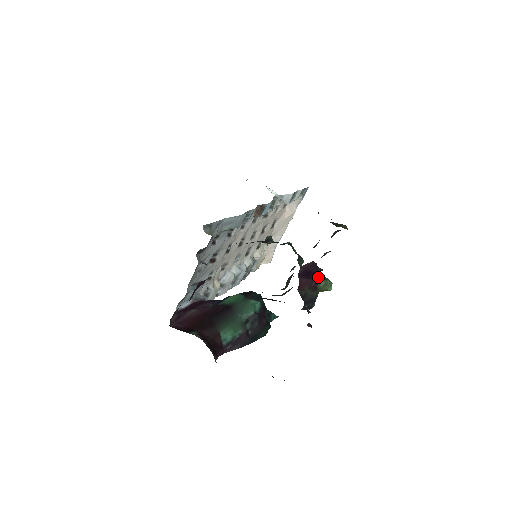
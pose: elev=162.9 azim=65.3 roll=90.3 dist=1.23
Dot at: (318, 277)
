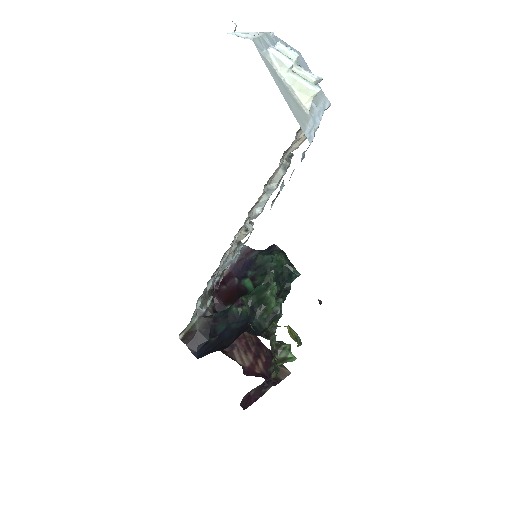
Dot at: (278, 363)
